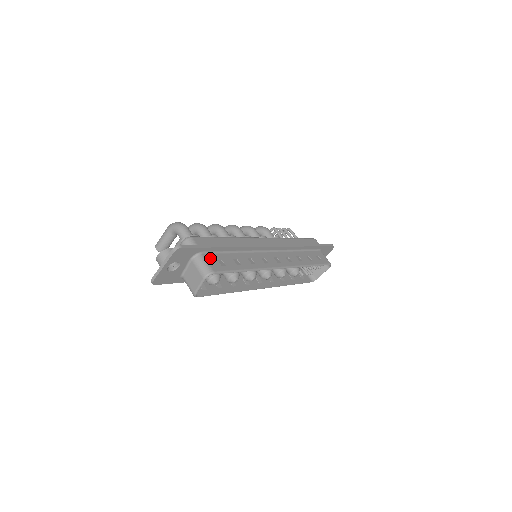
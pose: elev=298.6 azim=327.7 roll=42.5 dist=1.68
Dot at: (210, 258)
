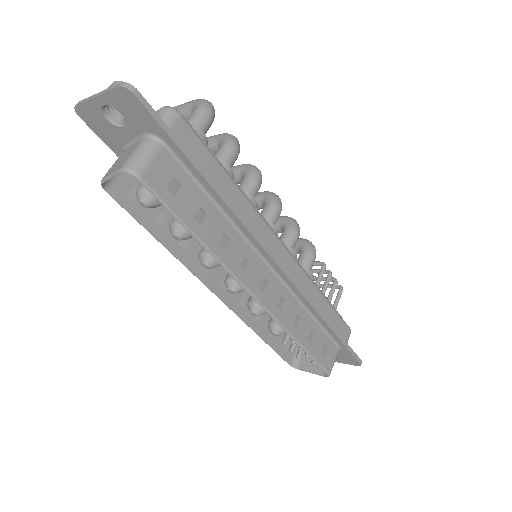
Dot at: (166, 163)
